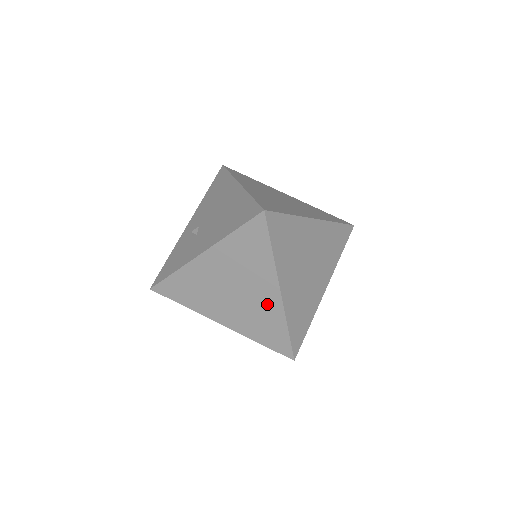
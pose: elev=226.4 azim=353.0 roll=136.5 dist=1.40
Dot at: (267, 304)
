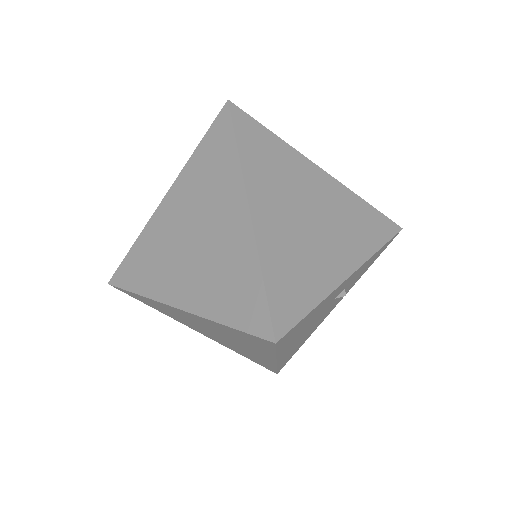
Dot at: (233, 238)
